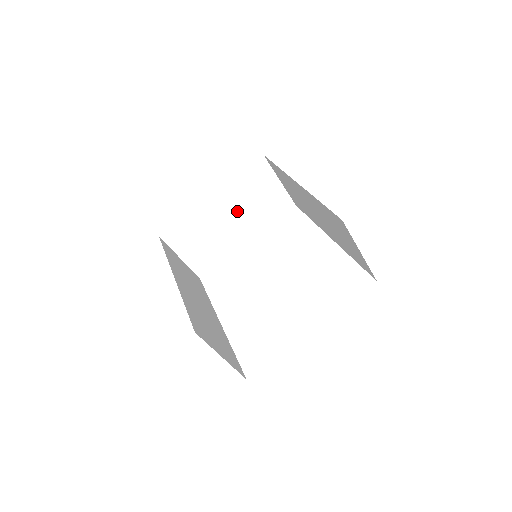
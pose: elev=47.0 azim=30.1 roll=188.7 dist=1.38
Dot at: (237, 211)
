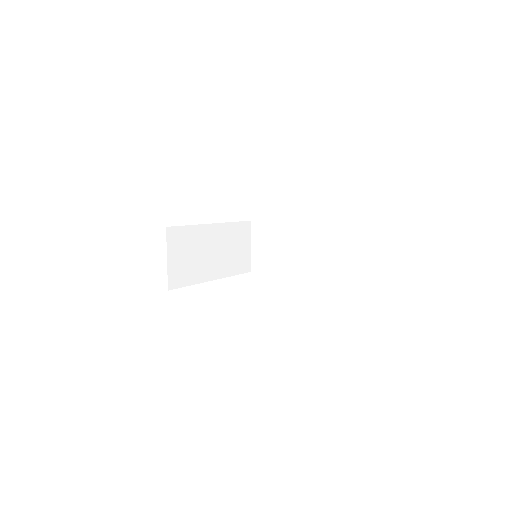
Dot at: (299, 247)
